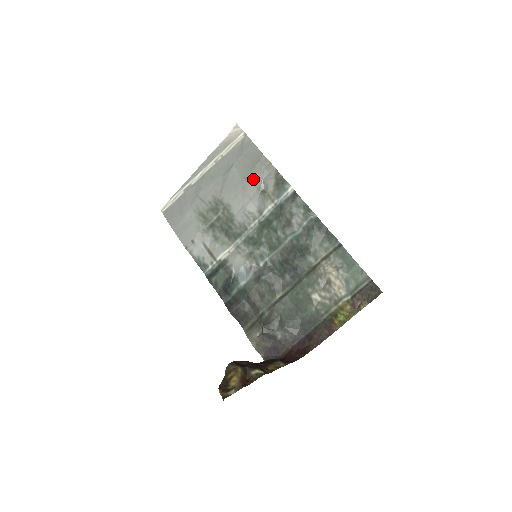
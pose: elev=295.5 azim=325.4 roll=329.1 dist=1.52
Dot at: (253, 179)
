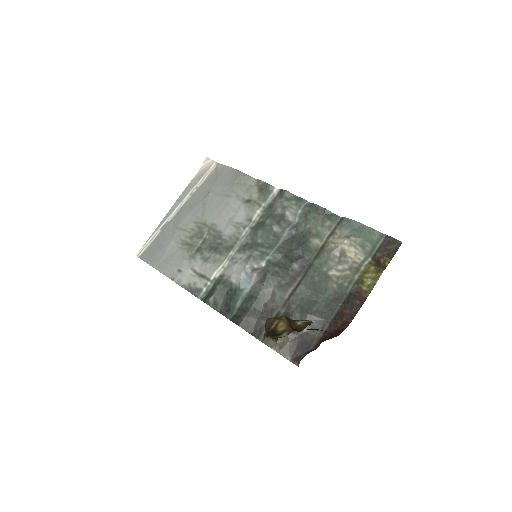
Dot at: (235, 194)
